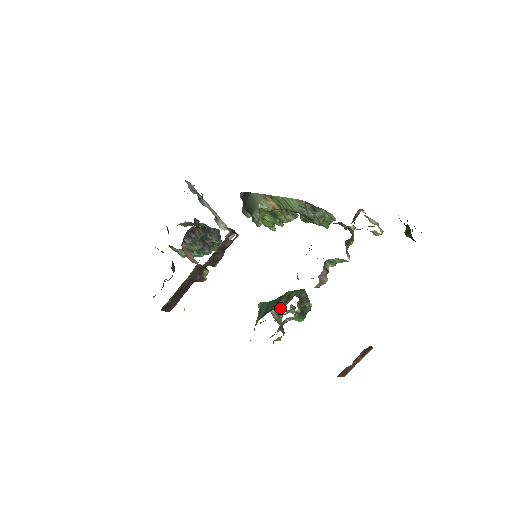
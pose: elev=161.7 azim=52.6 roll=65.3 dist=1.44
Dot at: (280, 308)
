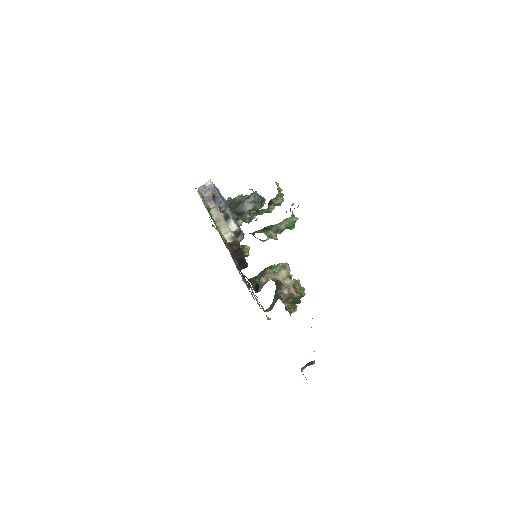
Dot at: (270, 310)
